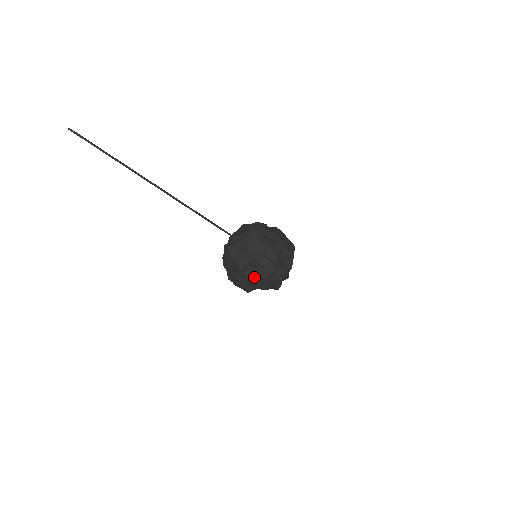
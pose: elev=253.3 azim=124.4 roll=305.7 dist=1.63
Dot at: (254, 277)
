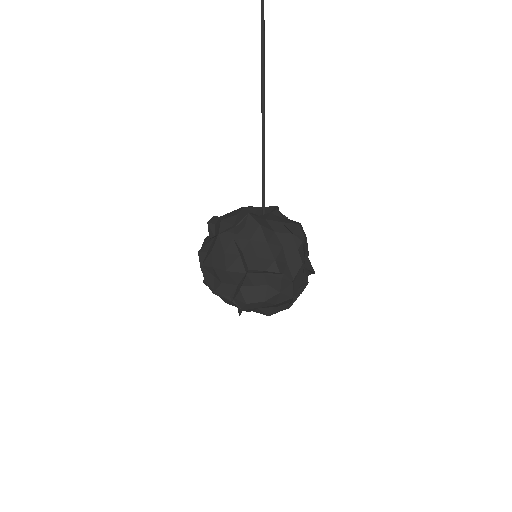
Dot at: (254, 290)
